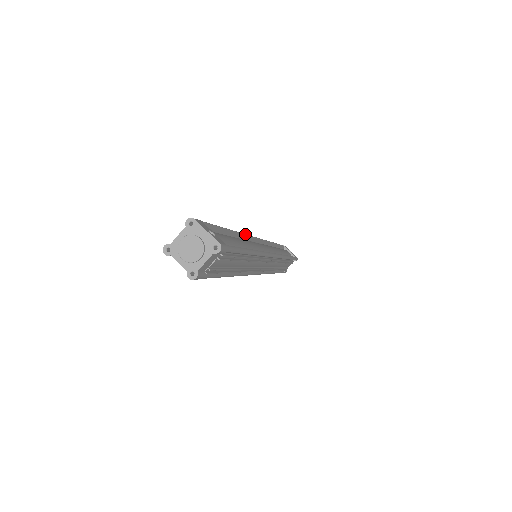
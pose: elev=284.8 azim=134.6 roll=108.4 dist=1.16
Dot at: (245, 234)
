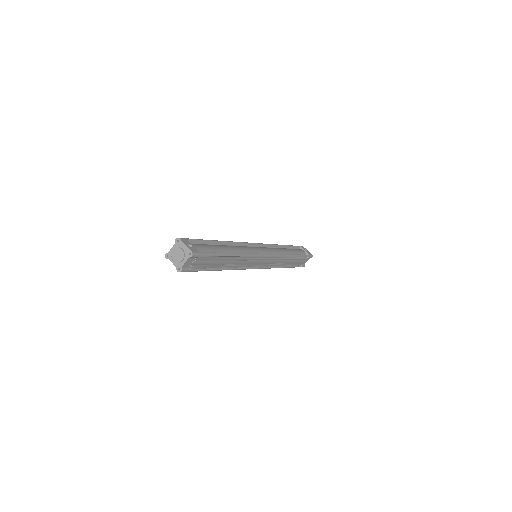
Dot at: (239, 242)
